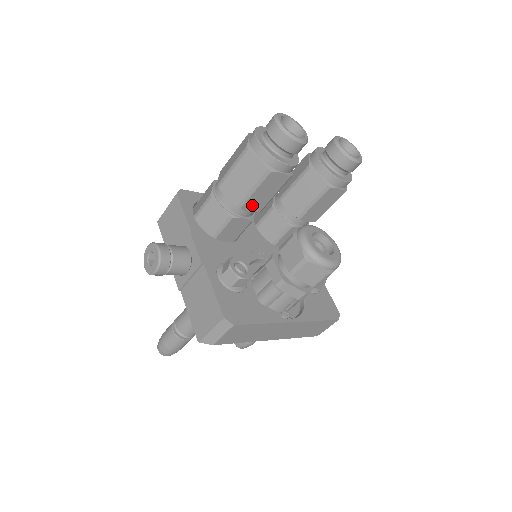
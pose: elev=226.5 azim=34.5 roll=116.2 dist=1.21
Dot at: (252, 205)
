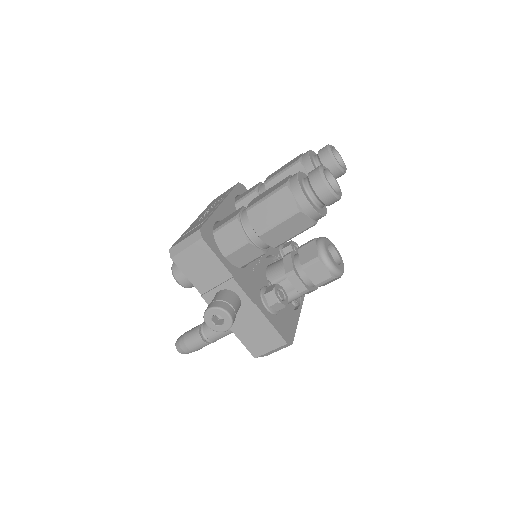
Dot at: occluded
